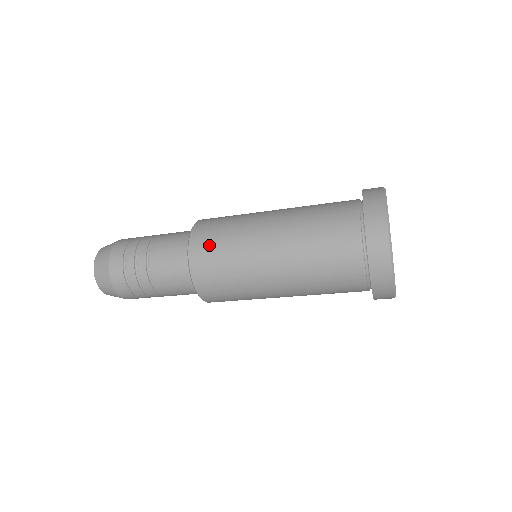
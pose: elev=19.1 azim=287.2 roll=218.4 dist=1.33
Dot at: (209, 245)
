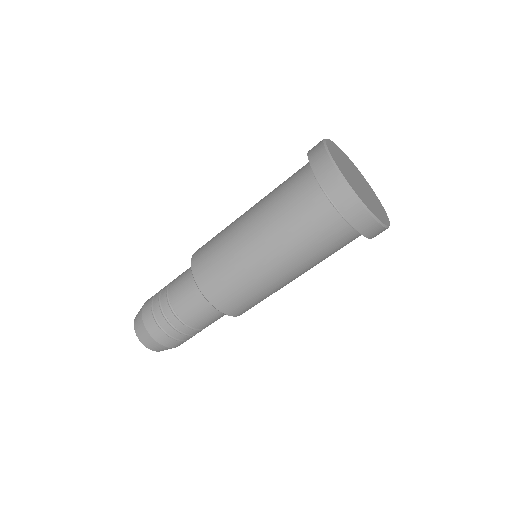
Dot at: occluded
